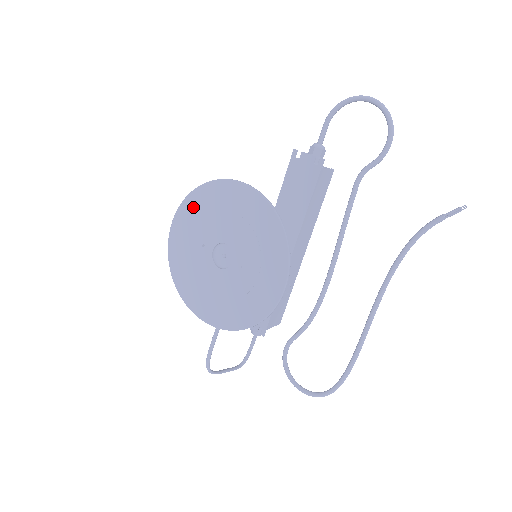
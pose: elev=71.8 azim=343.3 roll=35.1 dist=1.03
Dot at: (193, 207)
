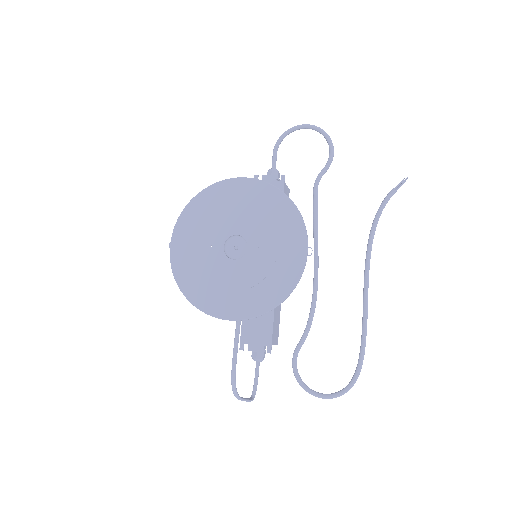
Dot at: (193, 216)
